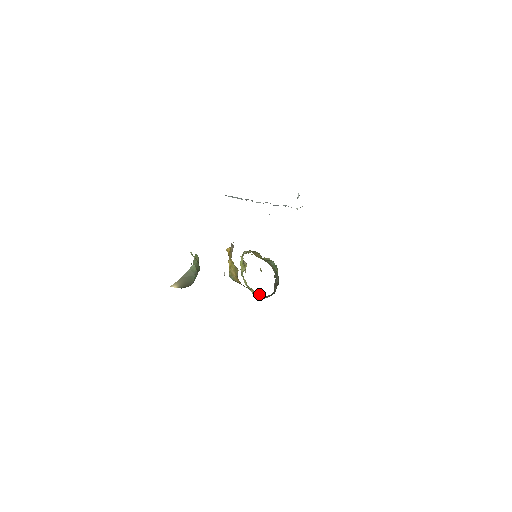
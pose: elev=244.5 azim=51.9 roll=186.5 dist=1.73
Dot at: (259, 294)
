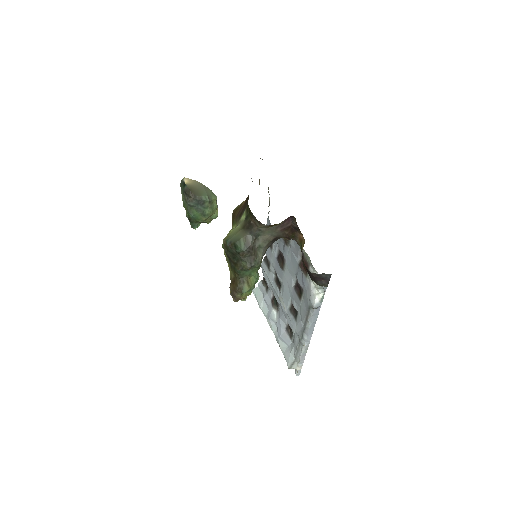
Dot at: (243, 220)
